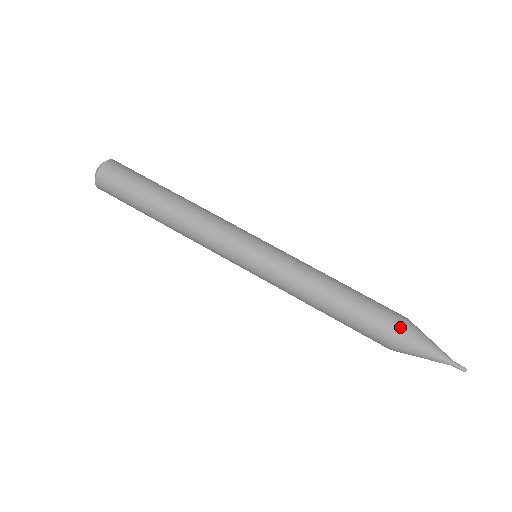
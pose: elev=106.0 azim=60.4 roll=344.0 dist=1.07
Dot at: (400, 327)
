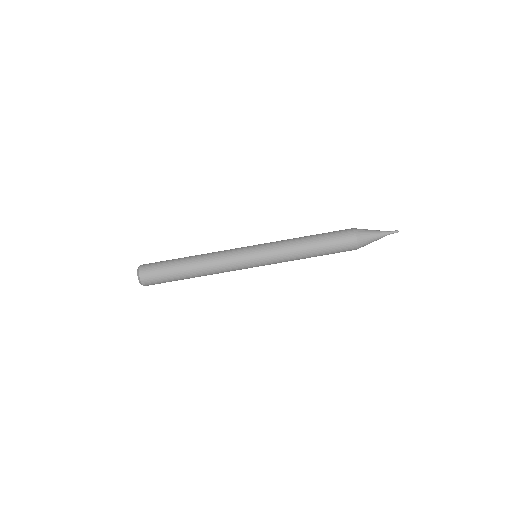
Dot at: (354, 243)
